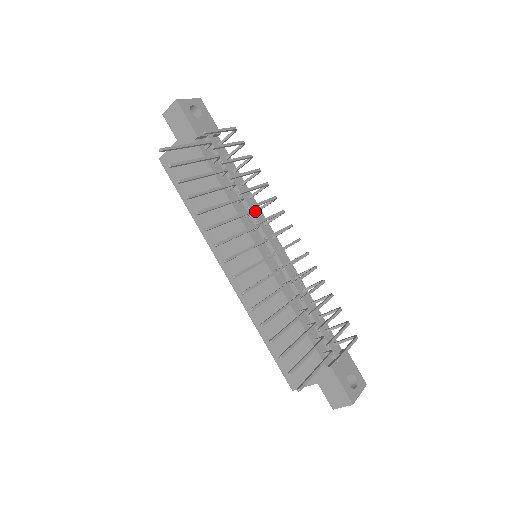
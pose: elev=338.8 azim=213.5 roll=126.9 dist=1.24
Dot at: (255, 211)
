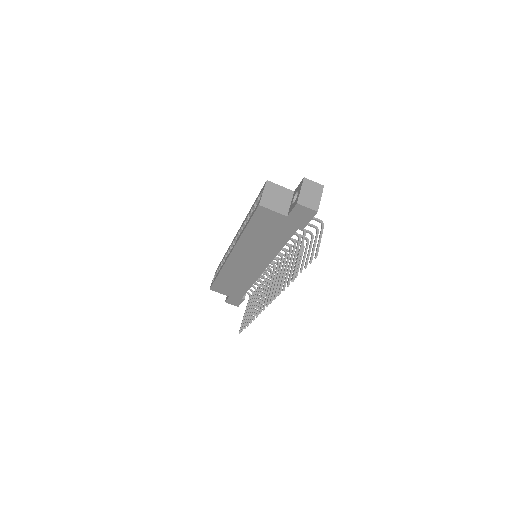
Dot at: occluded
